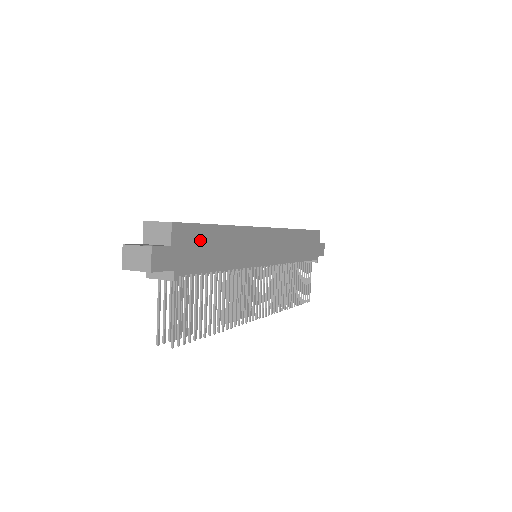
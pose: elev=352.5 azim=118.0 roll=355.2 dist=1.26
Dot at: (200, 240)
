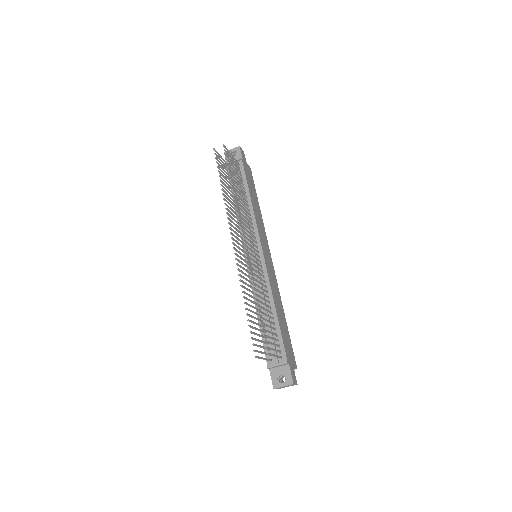
Dot at: (252, 184)
